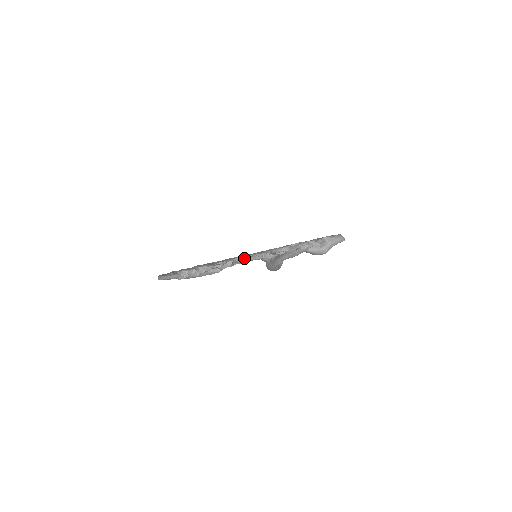
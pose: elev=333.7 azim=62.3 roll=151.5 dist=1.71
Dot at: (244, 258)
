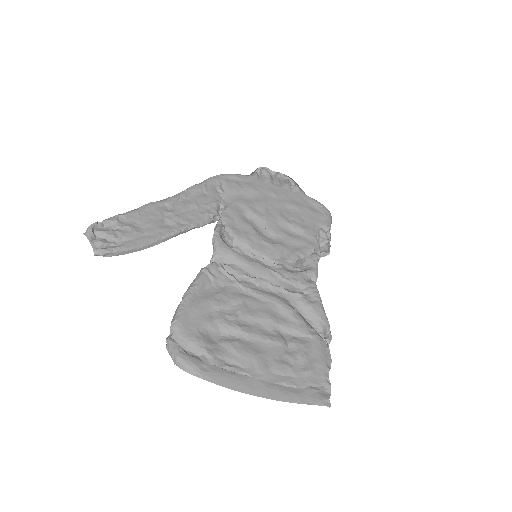
Dot at: occluded
